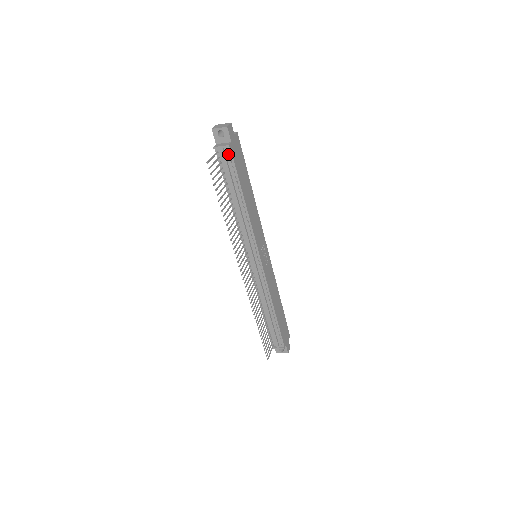
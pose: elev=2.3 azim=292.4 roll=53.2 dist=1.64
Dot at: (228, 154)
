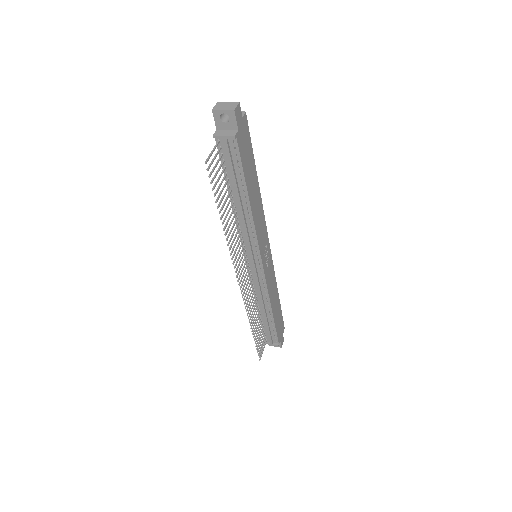
Dot at: (233, 146)
